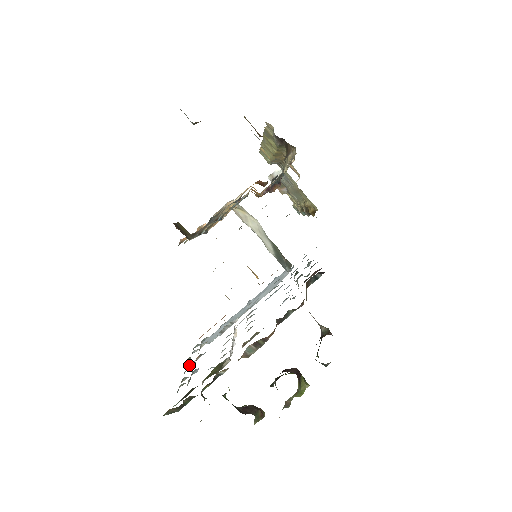
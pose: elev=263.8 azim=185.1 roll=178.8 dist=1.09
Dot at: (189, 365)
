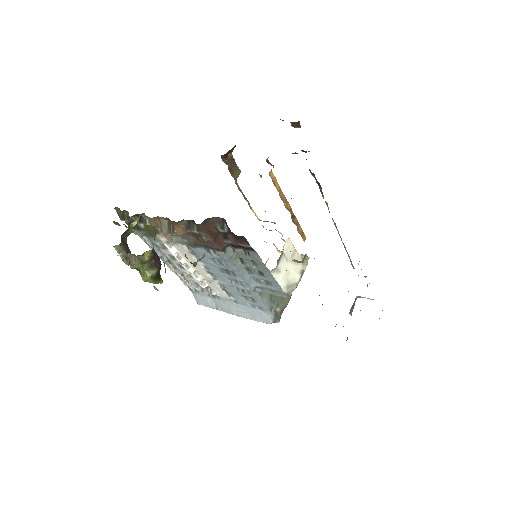
Dot at: (168, 266)
